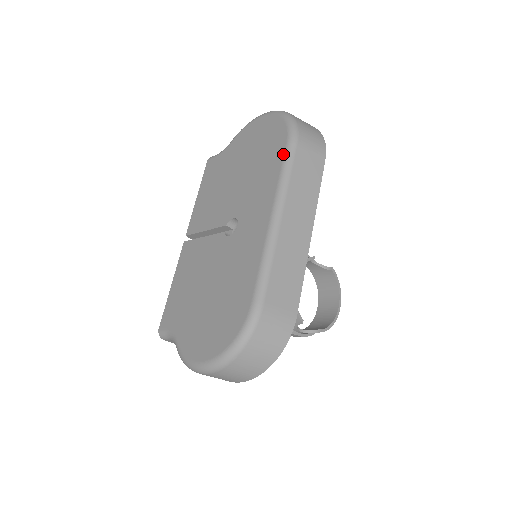
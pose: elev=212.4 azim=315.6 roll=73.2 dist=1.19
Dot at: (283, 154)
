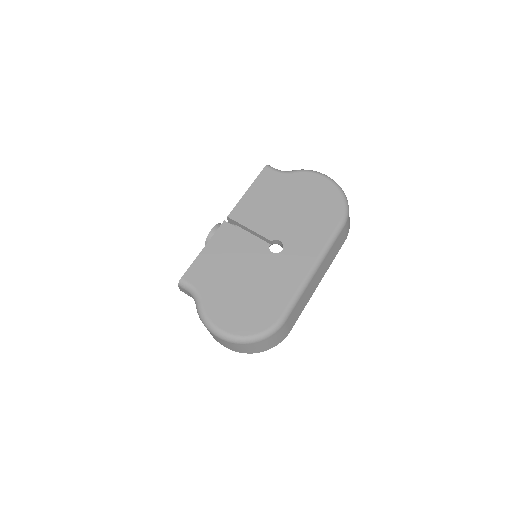
Dot at: (335, 227)
